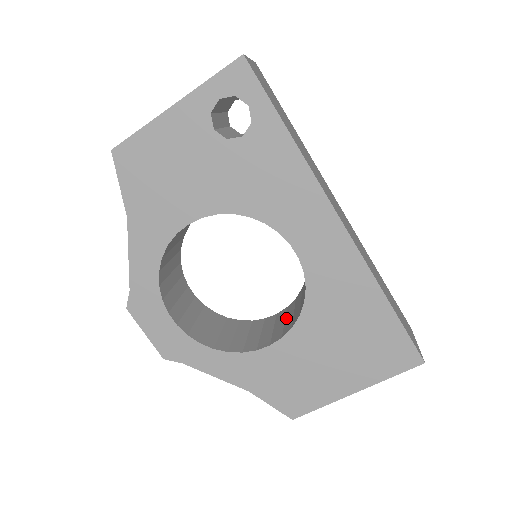
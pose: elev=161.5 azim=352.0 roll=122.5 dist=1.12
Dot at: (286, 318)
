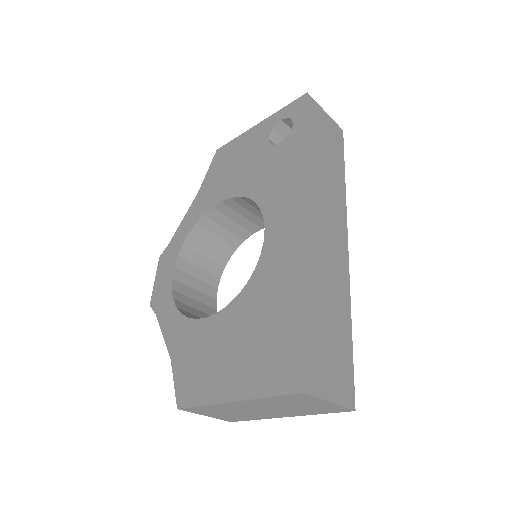
Dot at: occluded
